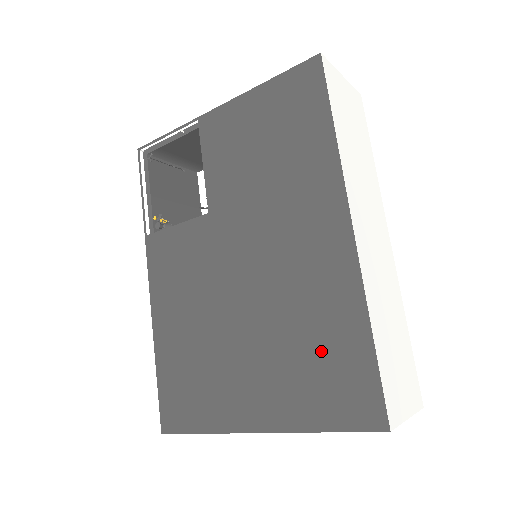
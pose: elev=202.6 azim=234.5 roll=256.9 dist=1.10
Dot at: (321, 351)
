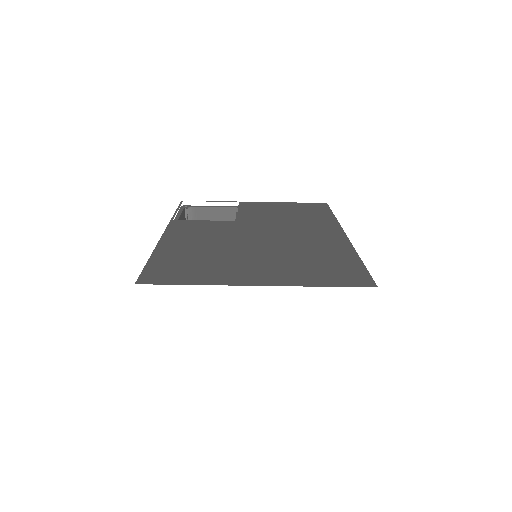
Dot at: (323, 262)
